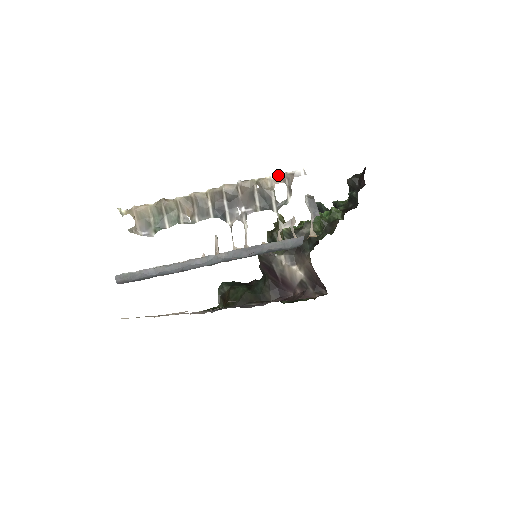
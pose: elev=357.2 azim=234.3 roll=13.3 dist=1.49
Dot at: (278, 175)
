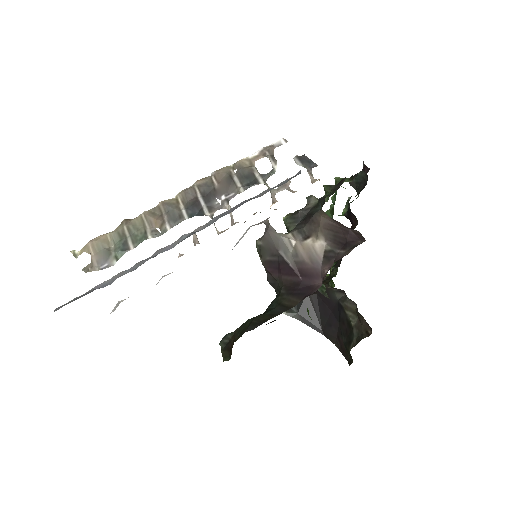
Dot at: (256, 153)
